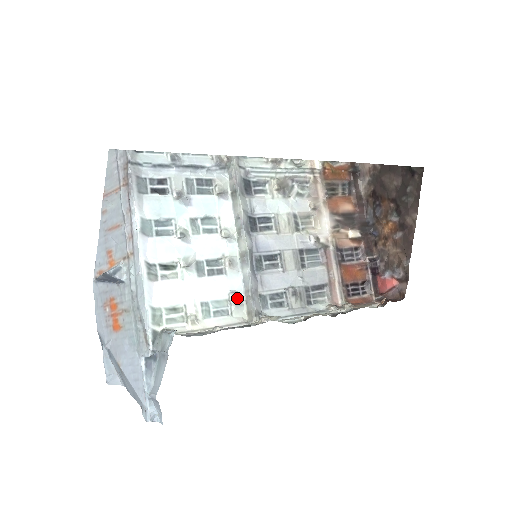
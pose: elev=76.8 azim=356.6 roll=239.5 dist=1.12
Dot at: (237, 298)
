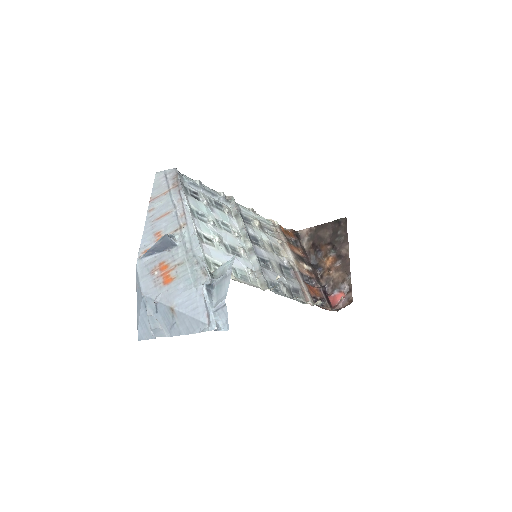
Dot at: (253, 272)
